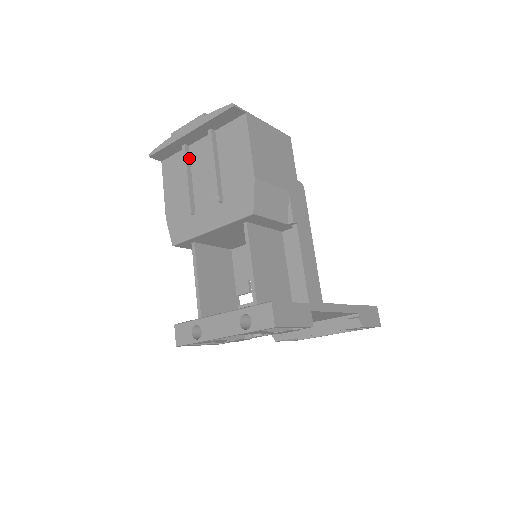
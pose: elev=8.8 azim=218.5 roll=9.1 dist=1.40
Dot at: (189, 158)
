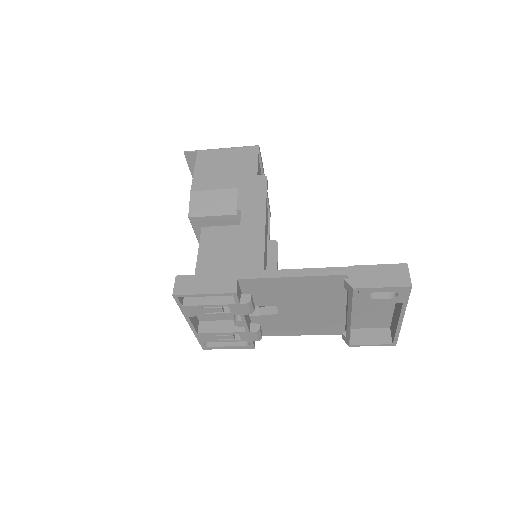
Dot at: occluded
